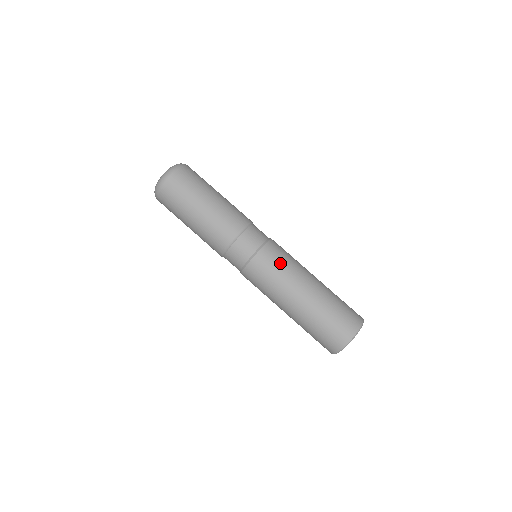
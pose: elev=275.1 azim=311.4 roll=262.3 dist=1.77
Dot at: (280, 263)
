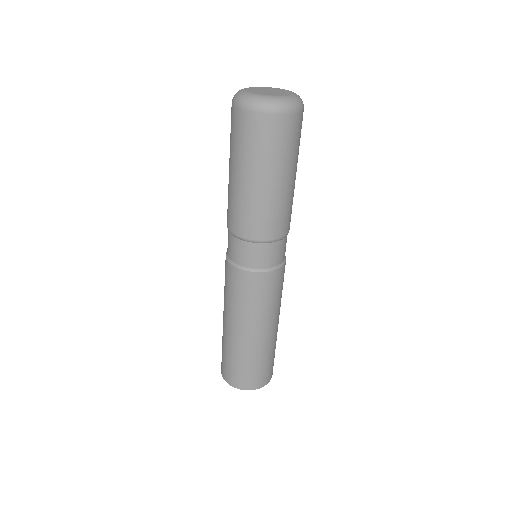
Dot at: (274, 295)
